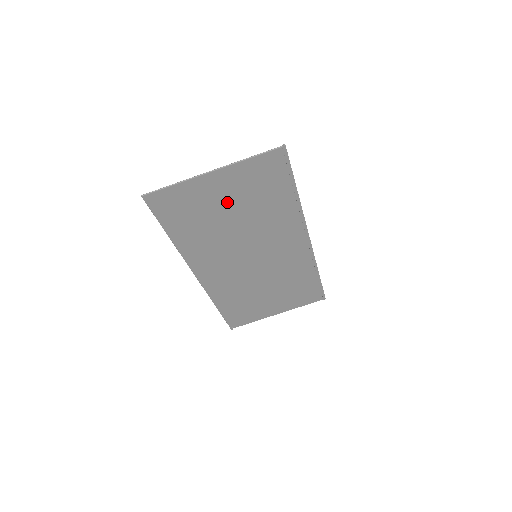
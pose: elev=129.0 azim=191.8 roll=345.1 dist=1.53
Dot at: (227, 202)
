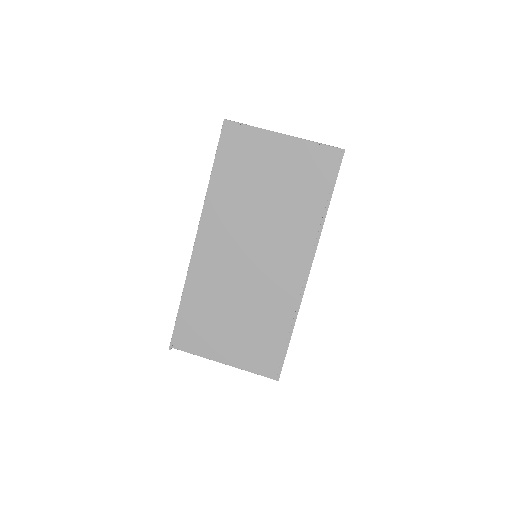
Dot at: (274, 172)
